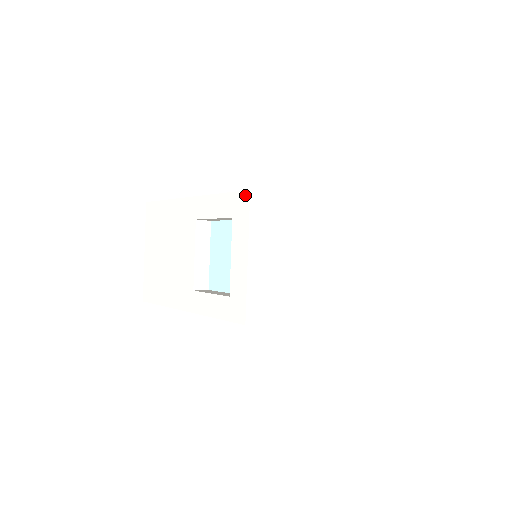
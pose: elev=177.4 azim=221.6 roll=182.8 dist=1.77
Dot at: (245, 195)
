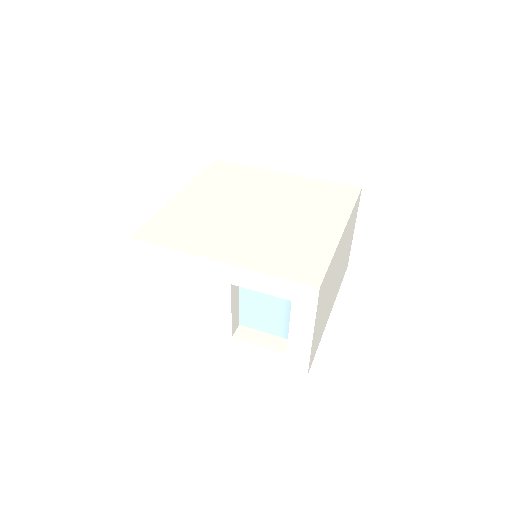
Dot at: (312, 290)
